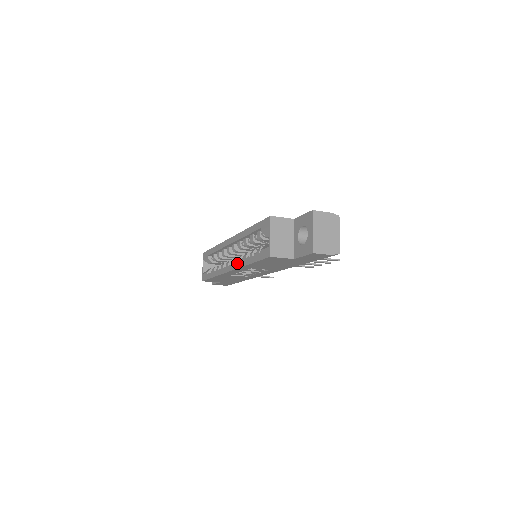
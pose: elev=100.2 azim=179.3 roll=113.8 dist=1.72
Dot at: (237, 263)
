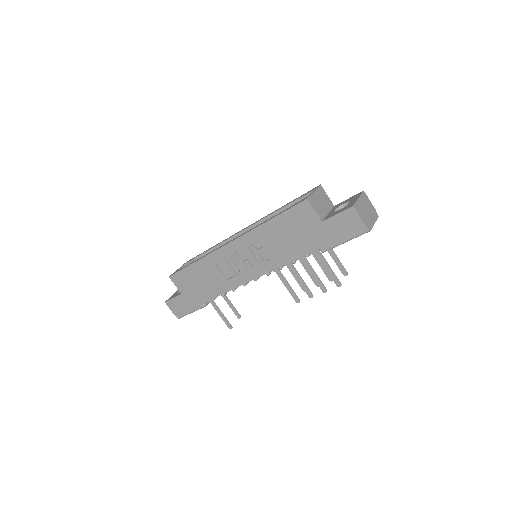
Dot at: (247, 231)
